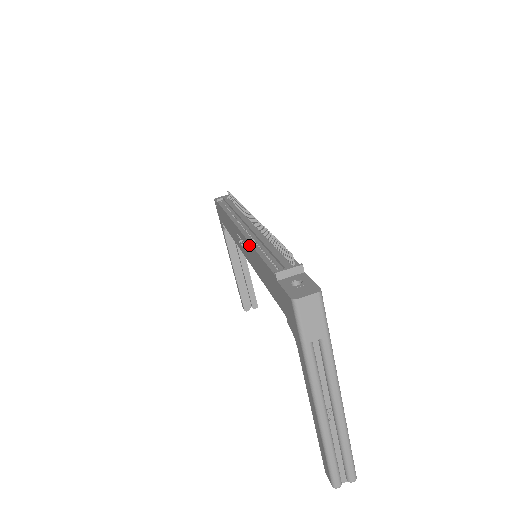
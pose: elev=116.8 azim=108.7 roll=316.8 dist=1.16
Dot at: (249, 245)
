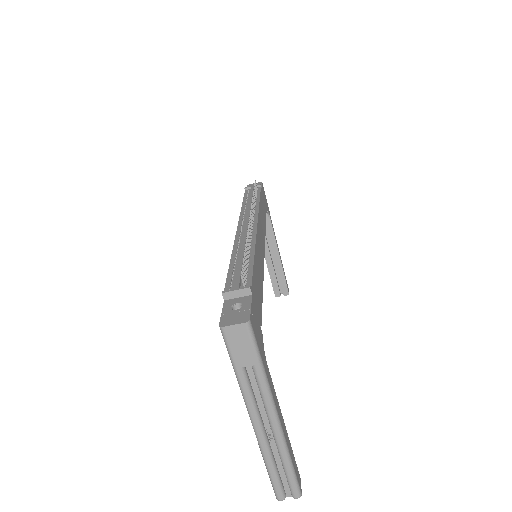
Dot at: occluded
